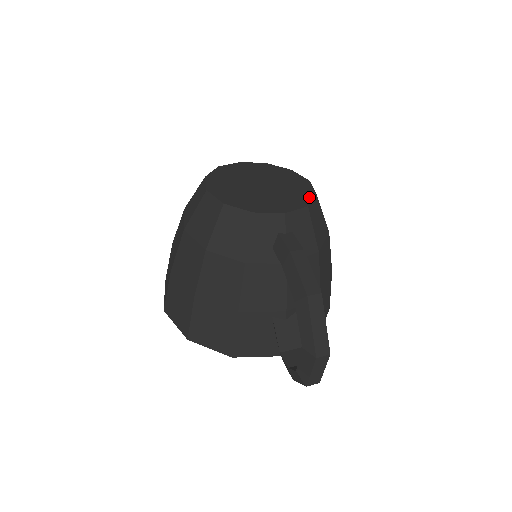
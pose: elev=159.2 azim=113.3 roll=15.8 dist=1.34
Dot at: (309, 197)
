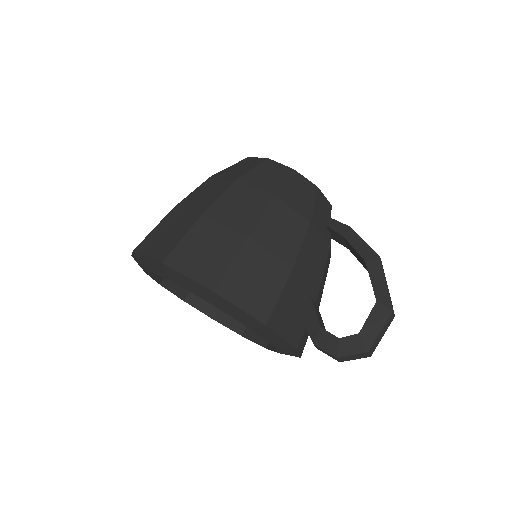
Dot at: occluded
